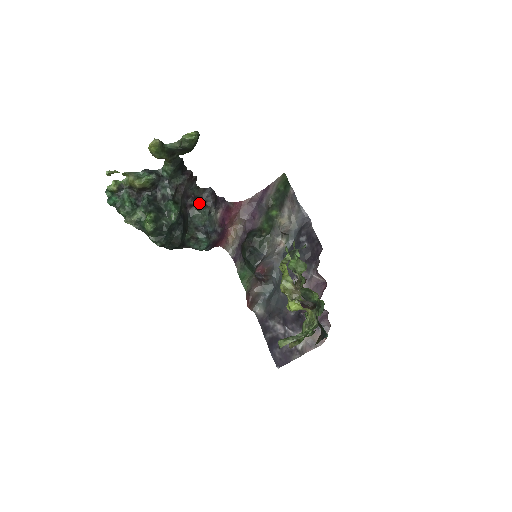
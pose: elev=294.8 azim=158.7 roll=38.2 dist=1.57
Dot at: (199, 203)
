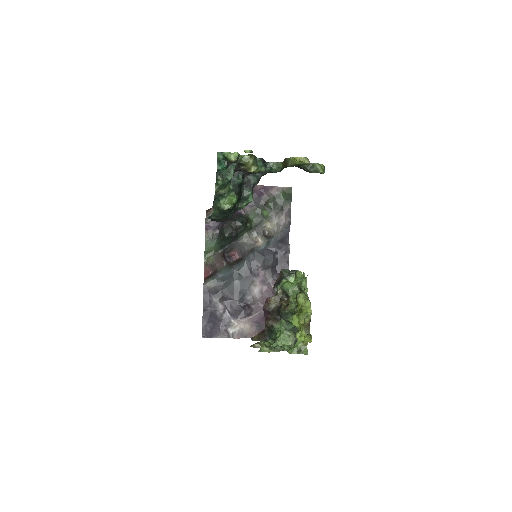
Dot at: occluded
